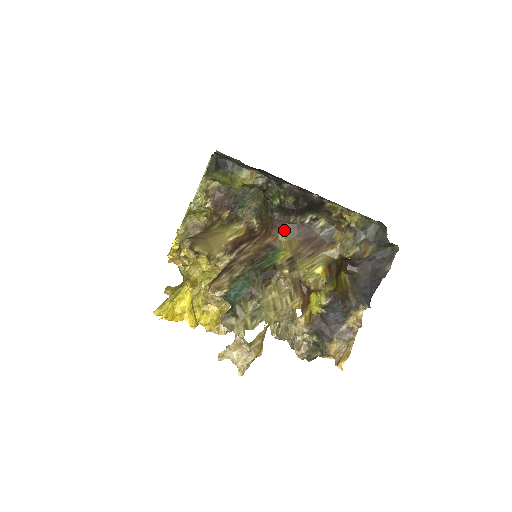
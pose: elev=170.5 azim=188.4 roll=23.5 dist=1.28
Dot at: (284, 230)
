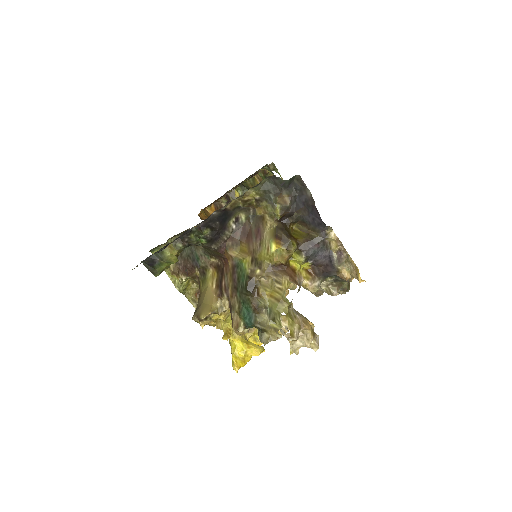
Dot at: (229, 248)
